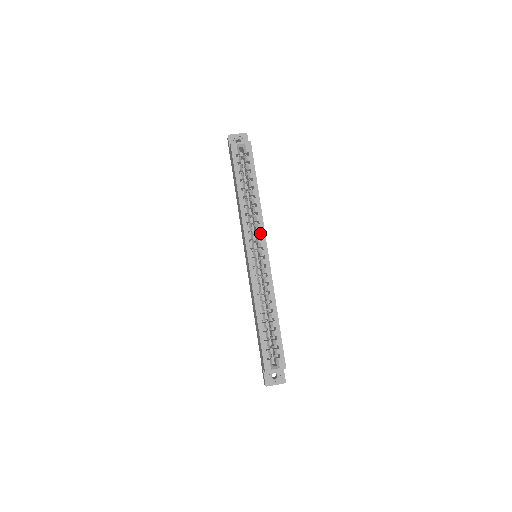
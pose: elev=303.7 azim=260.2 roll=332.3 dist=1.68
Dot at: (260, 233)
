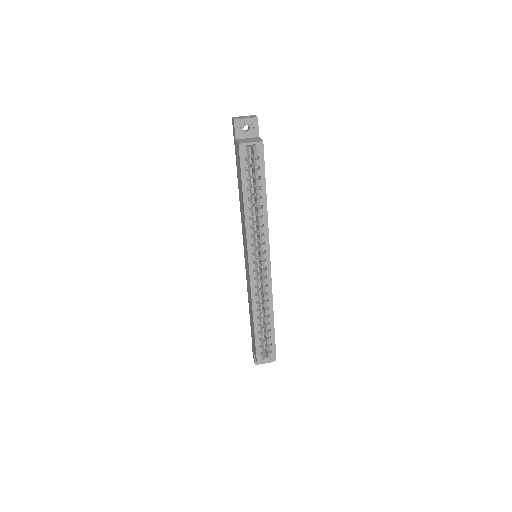
Dot at: (264, 245)
